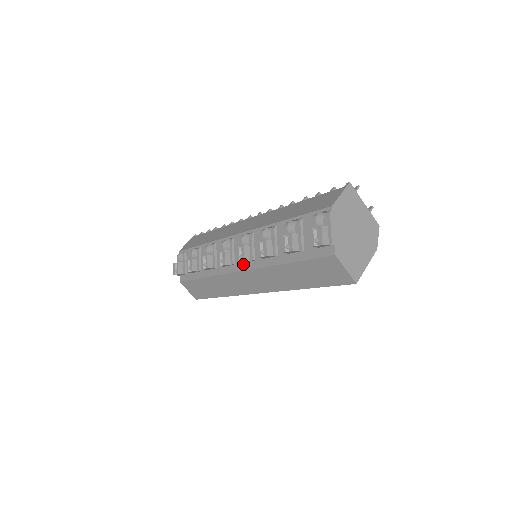
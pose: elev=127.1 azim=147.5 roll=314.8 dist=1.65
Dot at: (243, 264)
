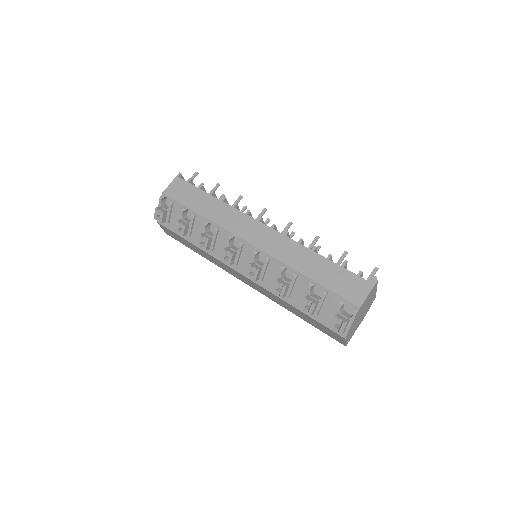
Dot at: occluded
